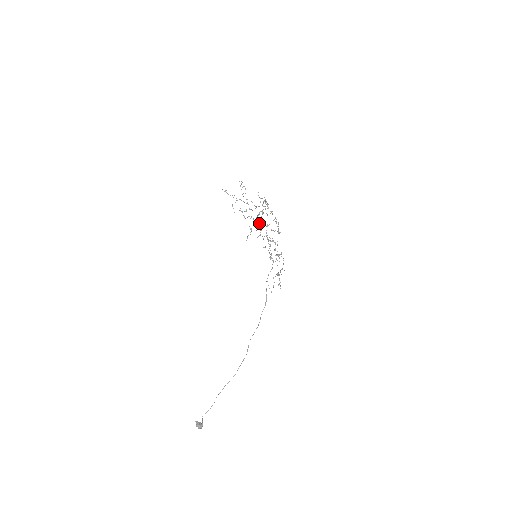
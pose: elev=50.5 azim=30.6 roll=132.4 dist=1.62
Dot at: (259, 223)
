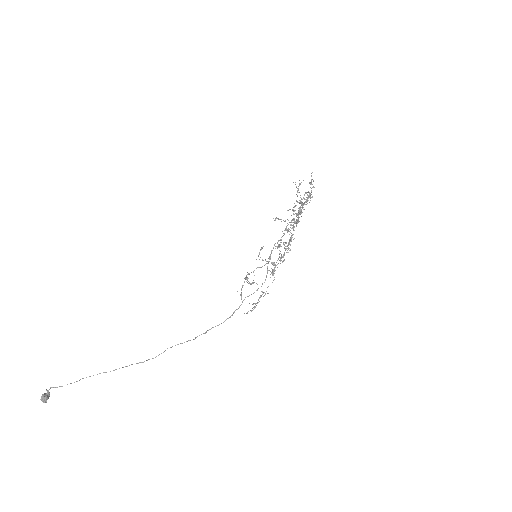
Dot at: occluded
